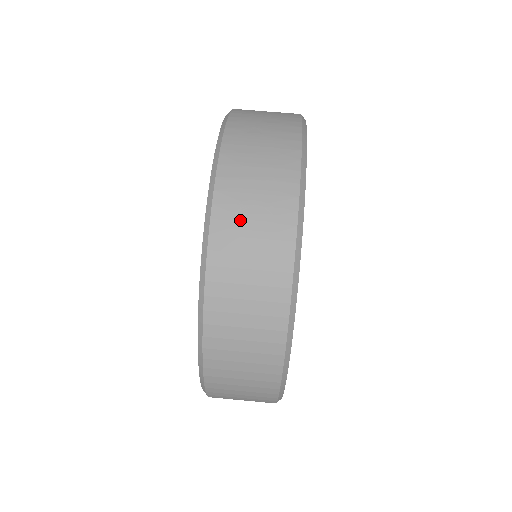
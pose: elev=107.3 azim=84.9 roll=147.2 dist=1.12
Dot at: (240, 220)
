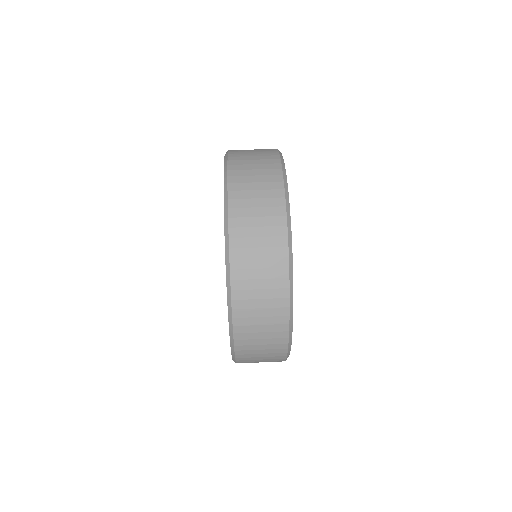
Dot at: (245, 153)
